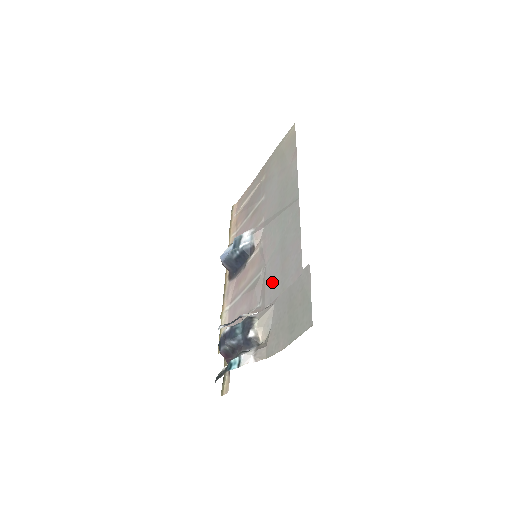
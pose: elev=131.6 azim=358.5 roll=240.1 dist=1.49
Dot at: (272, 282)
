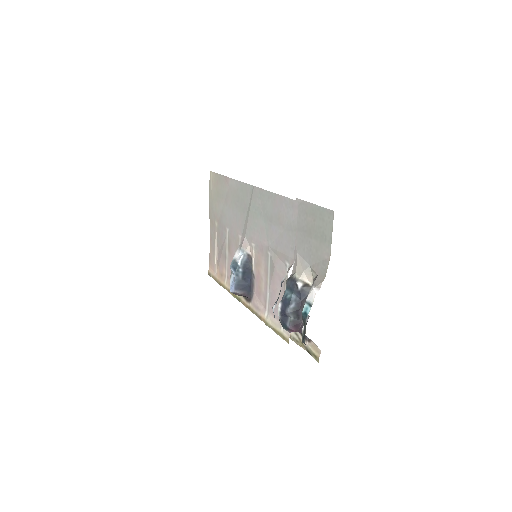
Dot at: (283, 242)
